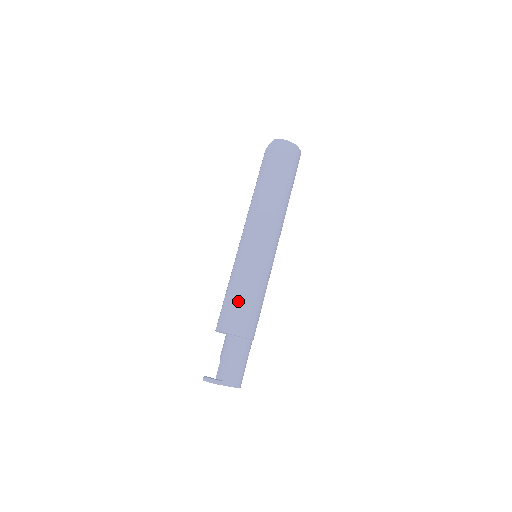
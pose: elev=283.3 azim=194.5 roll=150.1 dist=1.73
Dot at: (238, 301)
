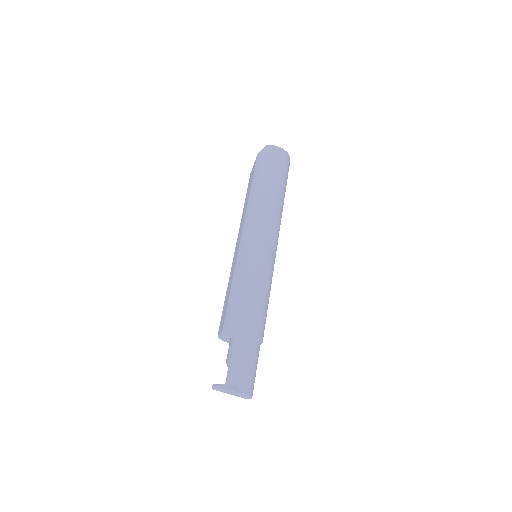
Dot at: (247, 297)
